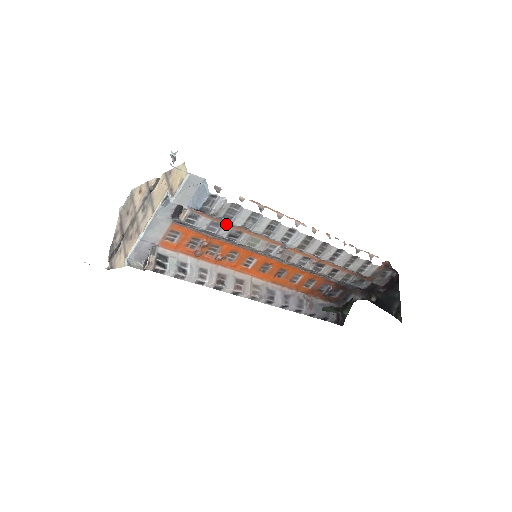
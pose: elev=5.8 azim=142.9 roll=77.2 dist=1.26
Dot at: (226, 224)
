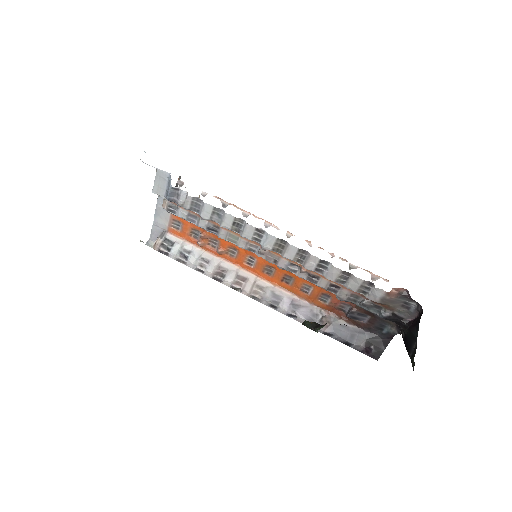
Dot at: occluded
